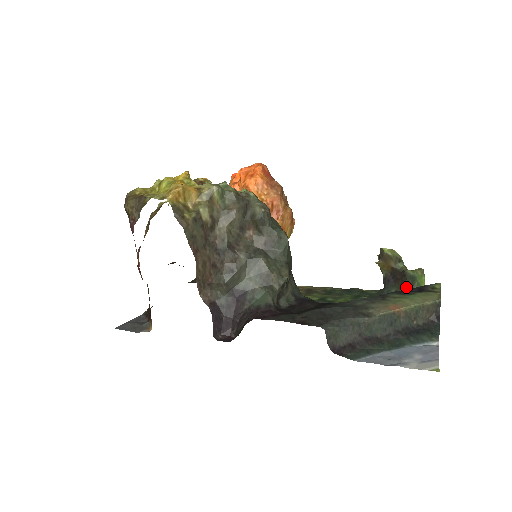
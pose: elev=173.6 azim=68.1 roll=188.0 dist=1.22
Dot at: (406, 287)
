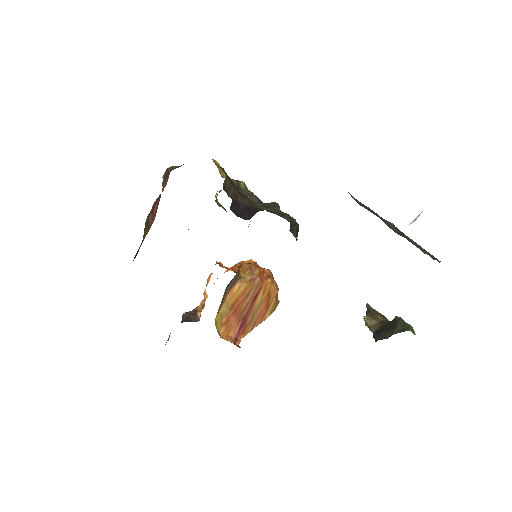
Dot at: (399, 330)
